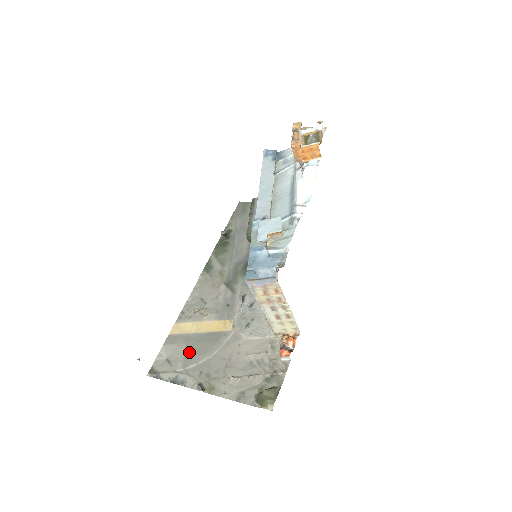
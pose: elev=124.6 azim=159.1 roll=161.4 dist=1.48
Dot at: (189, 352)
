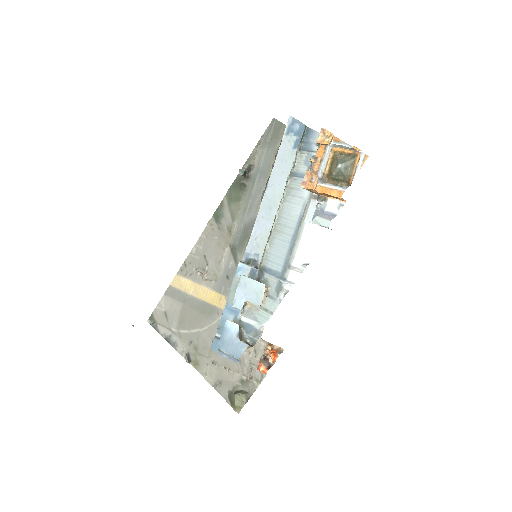
Dot at: (184, 315)
